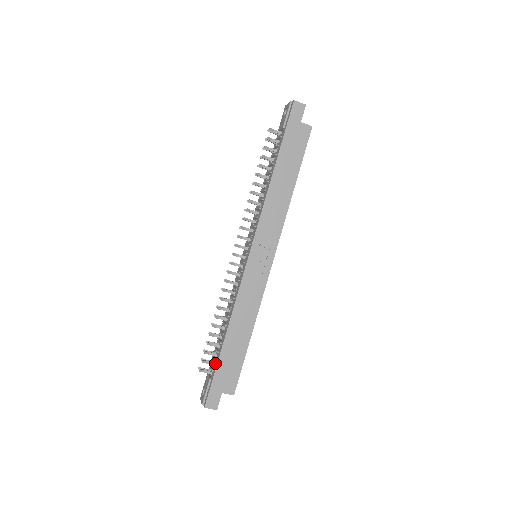
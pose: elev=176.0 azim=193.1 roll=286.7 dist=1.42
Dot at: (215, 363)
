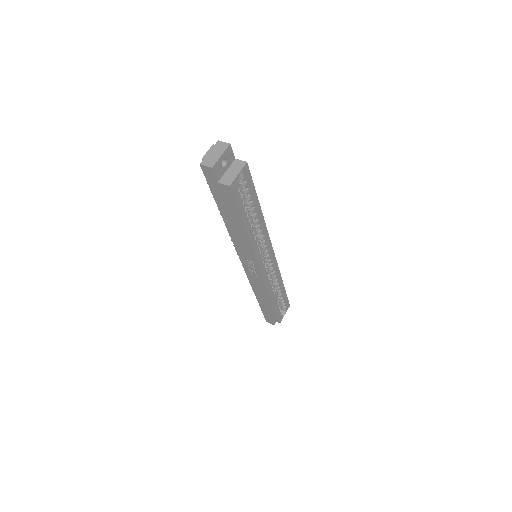
Dot at: occluded
